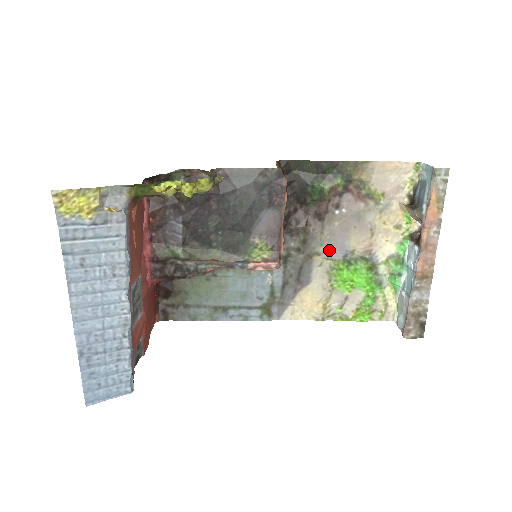
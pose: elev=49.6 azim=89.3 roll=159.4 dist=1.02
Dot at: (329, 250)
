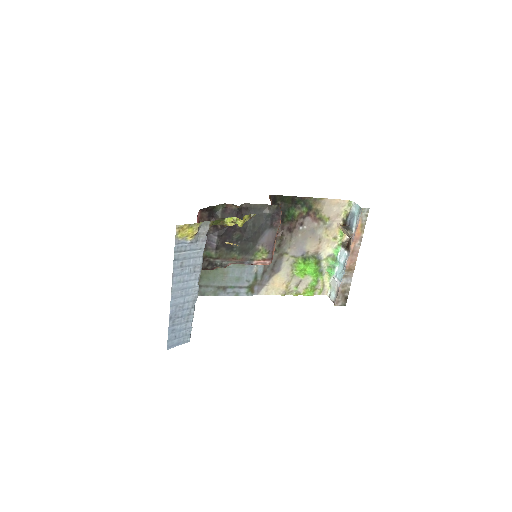
Dot at: (294, 251)
